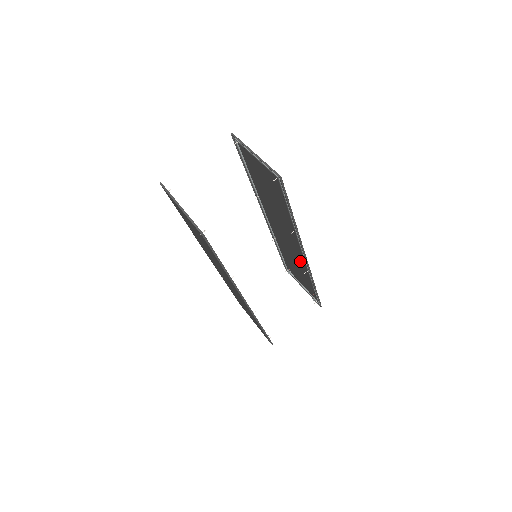
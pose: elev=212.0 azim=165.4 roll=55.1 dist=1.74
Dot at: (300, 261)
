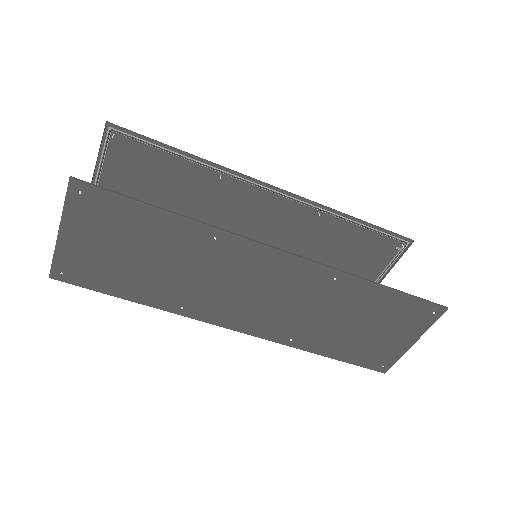
Dot at: (304, 222)
